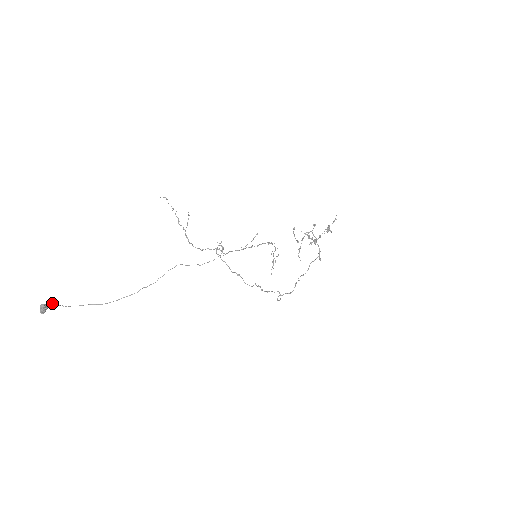
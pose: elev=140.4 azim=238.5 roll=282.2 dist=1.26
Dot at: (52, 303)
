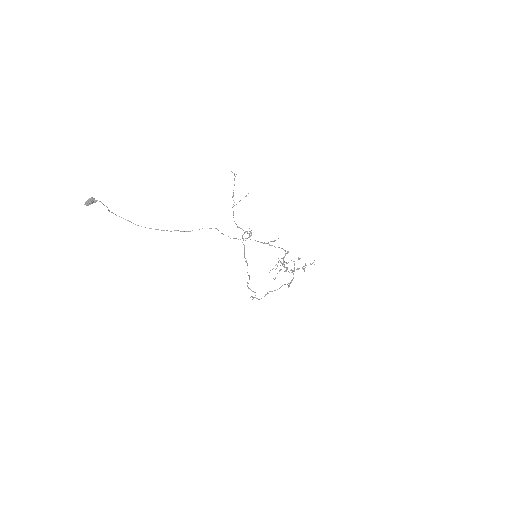
Dot at: occluded
